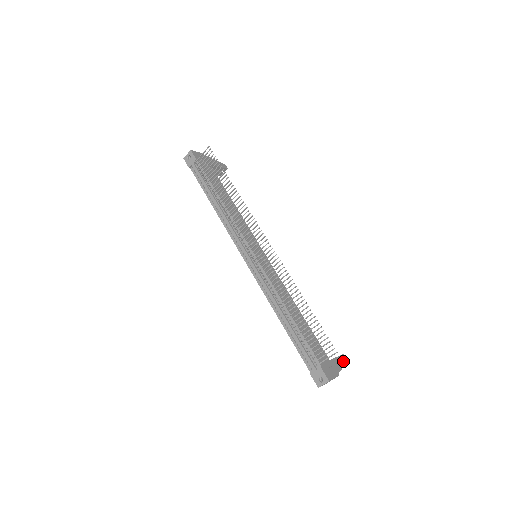
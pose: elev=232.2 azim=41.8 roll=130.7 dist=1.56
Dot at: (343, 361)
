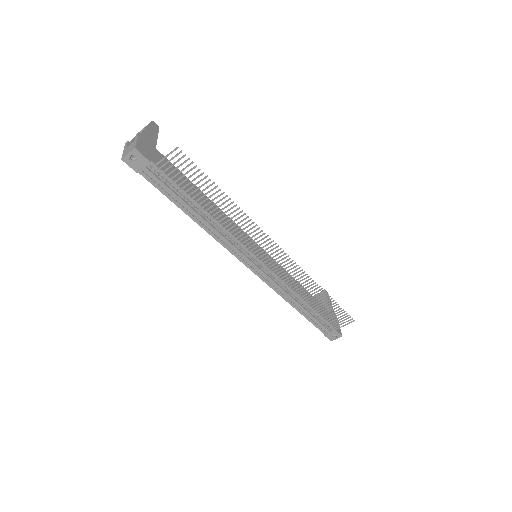
Dot at: occluded
